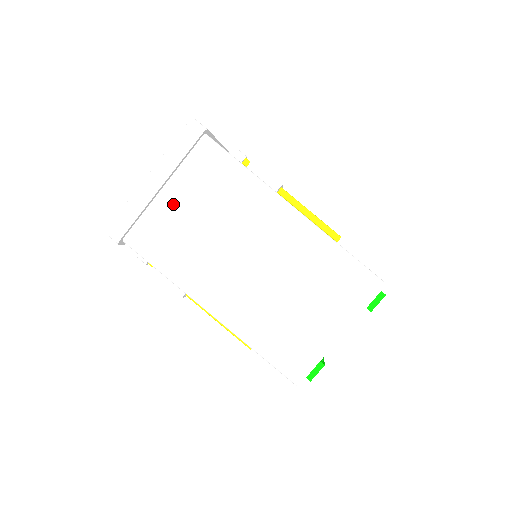
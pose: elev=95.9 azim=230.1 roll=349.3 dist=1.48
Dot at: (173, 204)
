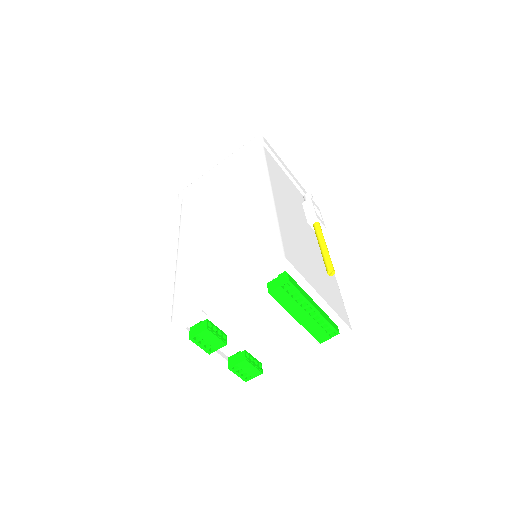
Dot at: (216, 182)
